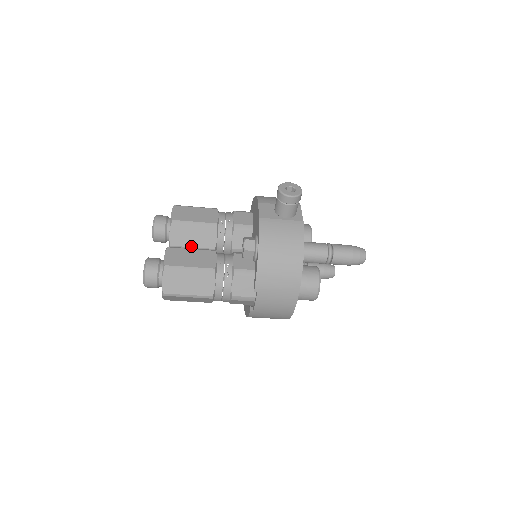
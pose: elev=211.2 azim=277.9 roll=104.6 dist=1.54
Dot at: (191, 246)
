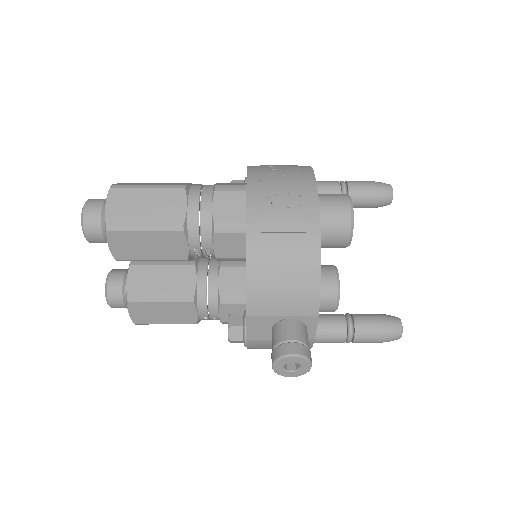
Dot at: occluded
